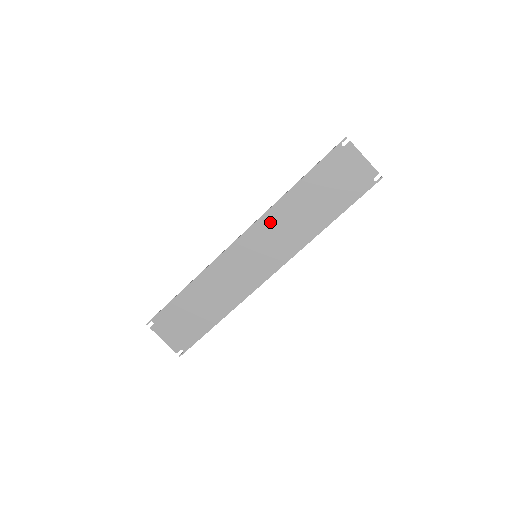
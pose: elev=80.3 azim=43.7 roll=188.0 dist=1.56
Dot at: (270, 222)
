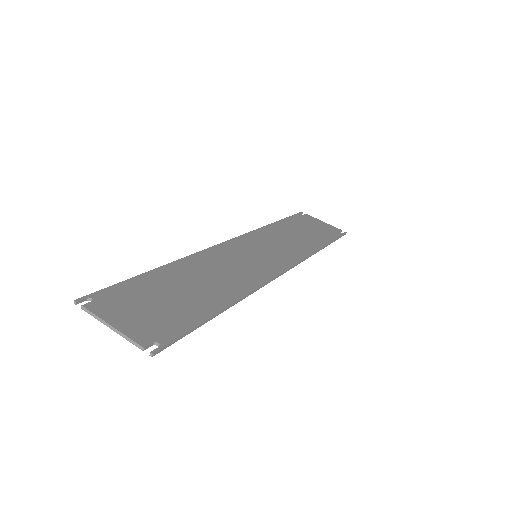
Dot at: (261, 237)
